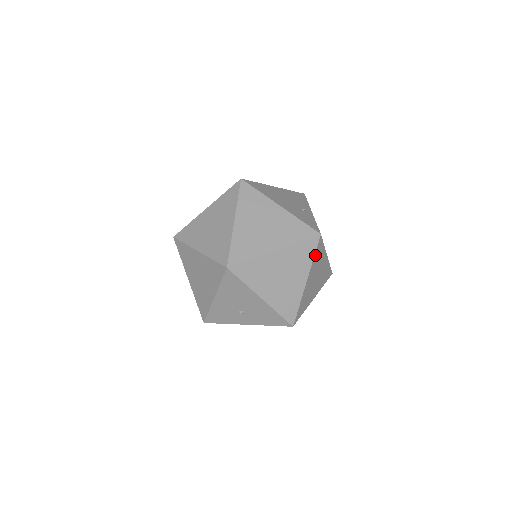
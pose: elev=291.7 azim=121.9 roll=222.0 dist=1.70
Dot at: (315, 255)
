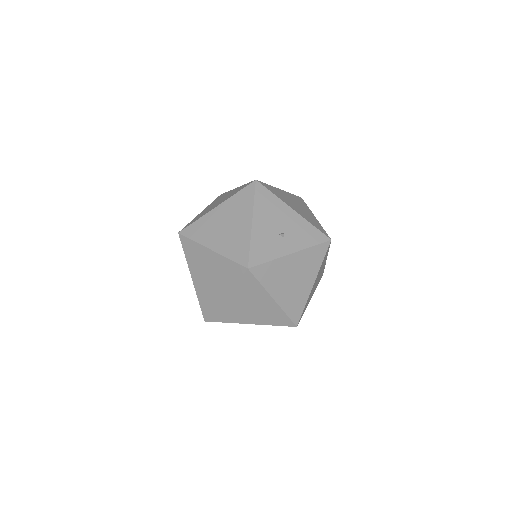
Dot at: occluded
